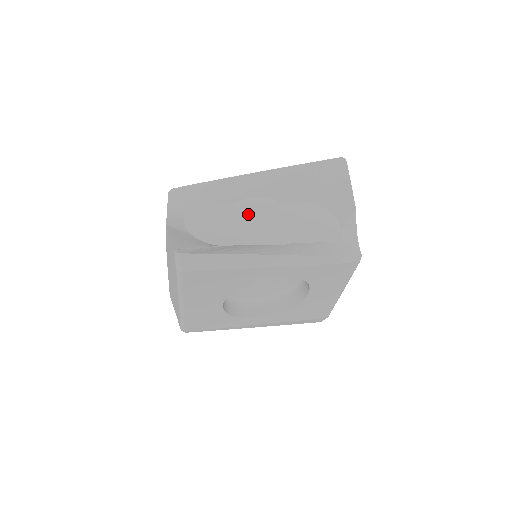
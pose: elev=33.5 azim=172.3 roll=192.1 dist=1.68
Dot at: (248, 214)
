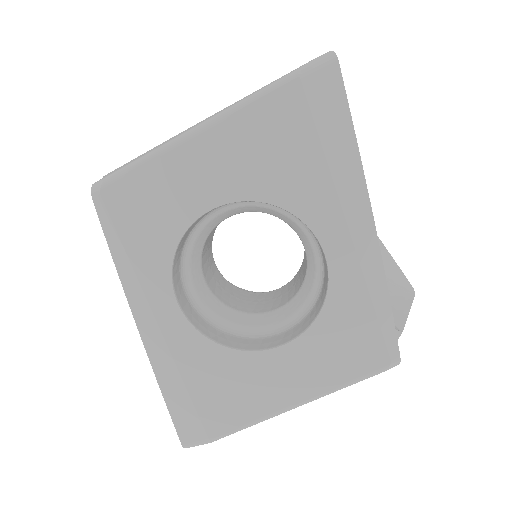
Dot at: occluded
